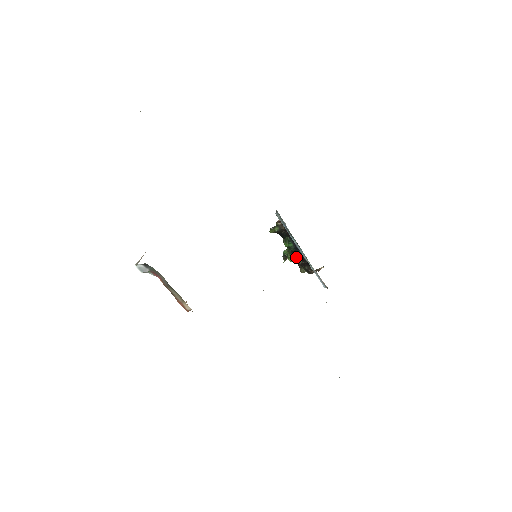
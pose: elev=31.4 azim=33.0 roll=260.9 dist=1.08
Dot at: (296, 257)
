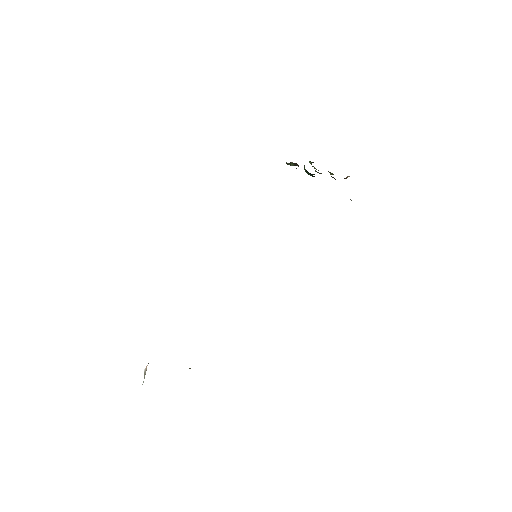
Dot at: occluded
